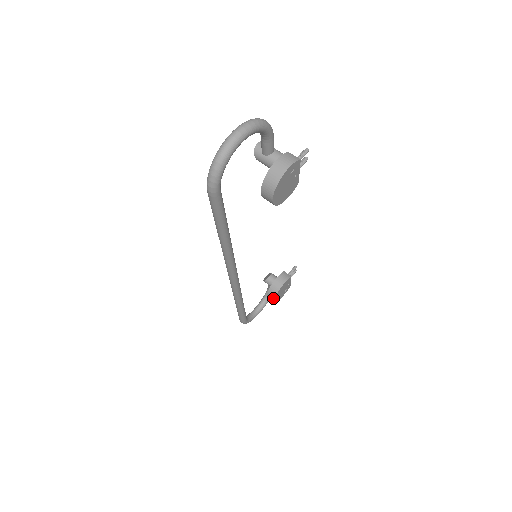
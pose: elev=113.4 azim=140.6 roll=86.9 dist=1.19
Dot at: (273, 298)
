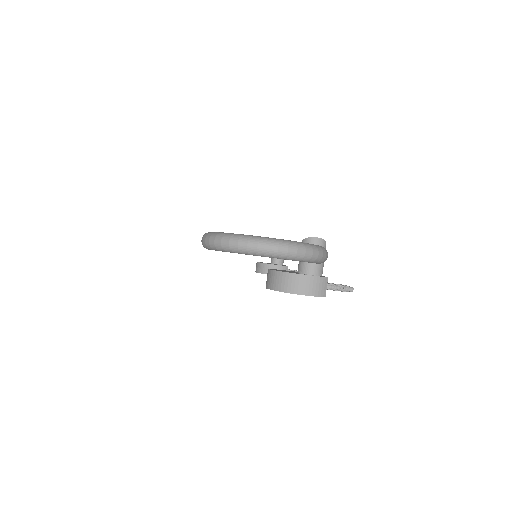
Dot at: (257, 271)
